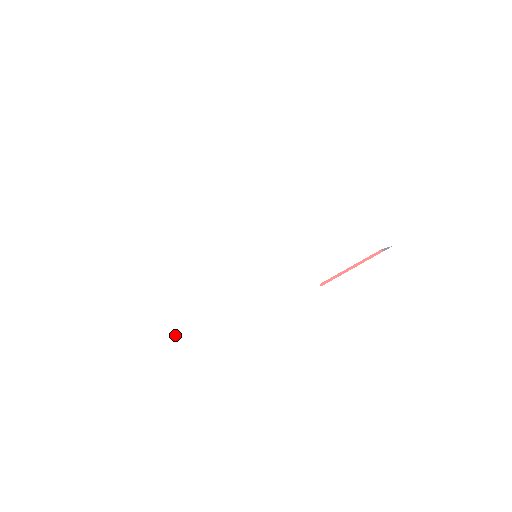
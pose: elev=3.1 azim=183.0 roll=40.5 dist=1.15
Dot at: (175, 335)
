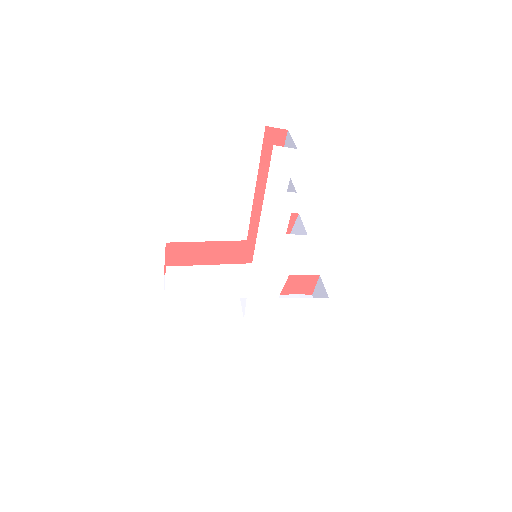
Dot at: (181, 283)
